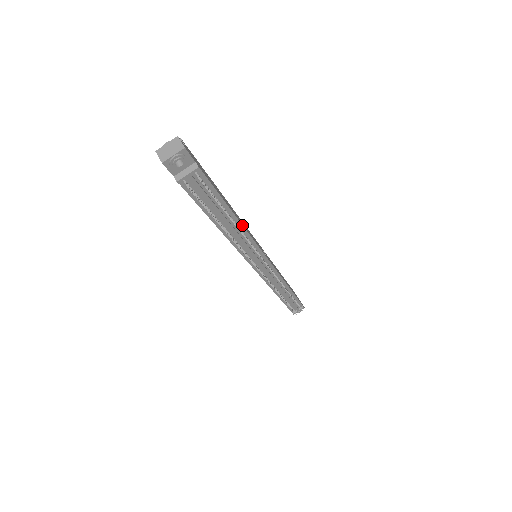
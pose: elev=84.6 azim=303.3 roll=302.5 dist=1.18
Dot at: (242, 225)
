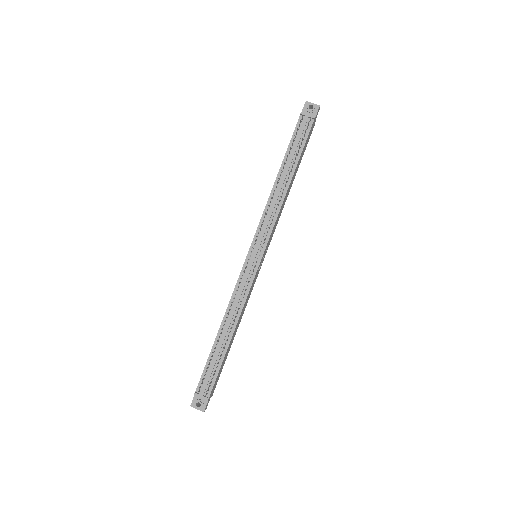
Dot at: (287, 192)
